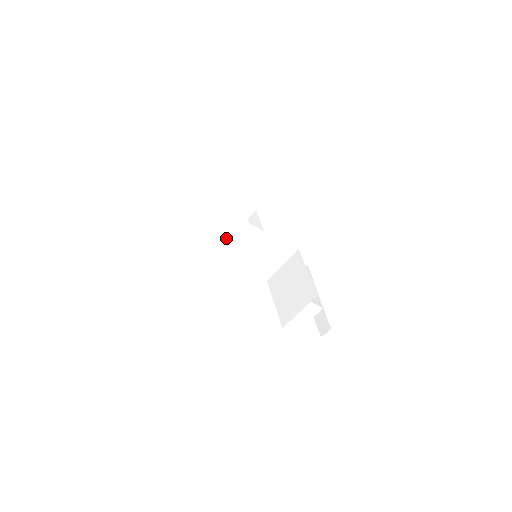
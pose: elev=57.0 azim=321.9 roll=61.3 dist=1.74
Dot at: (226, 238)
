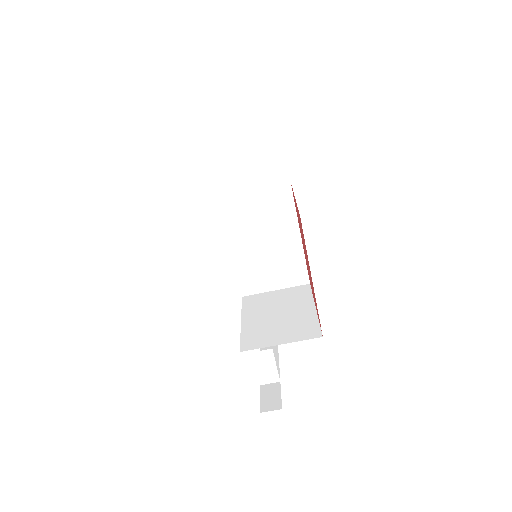
Dot at: (254, 196)
